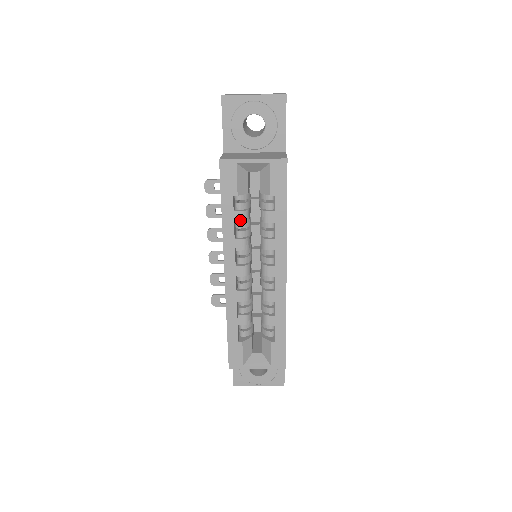
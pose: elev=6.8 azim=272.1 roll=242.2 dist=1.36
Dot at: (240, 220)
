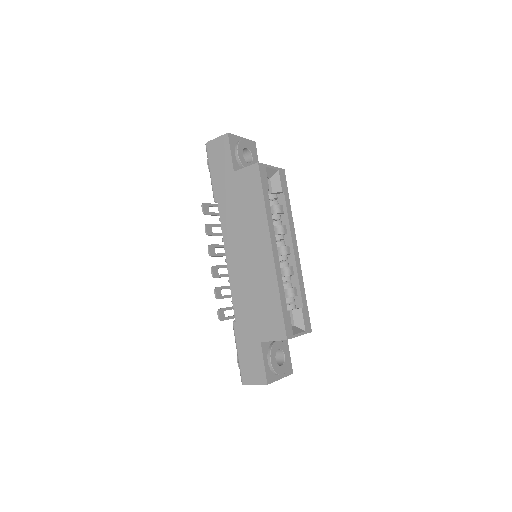
Dot at: occluded
